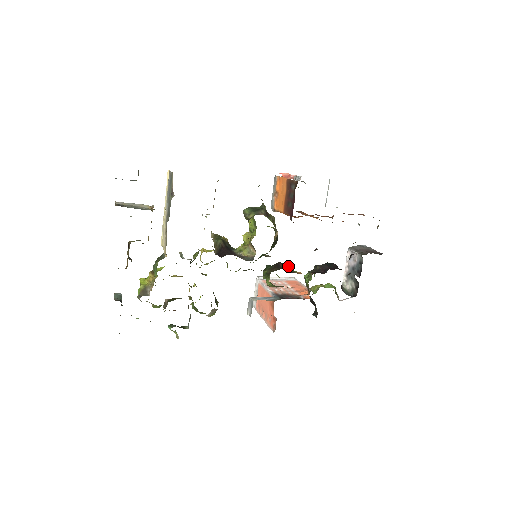
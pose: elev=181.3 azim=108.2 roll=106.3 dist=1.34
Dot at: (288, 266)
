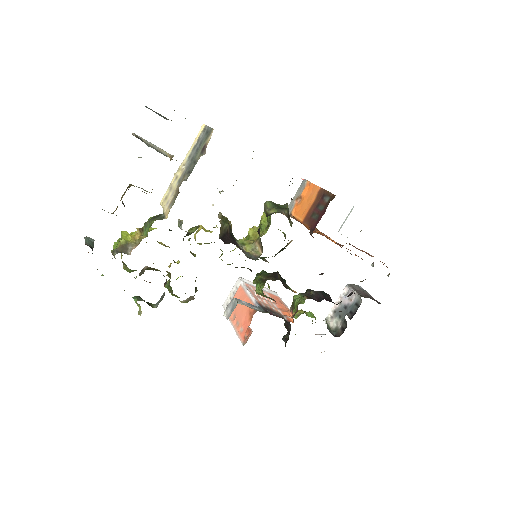
Dot at: (285, 280)
